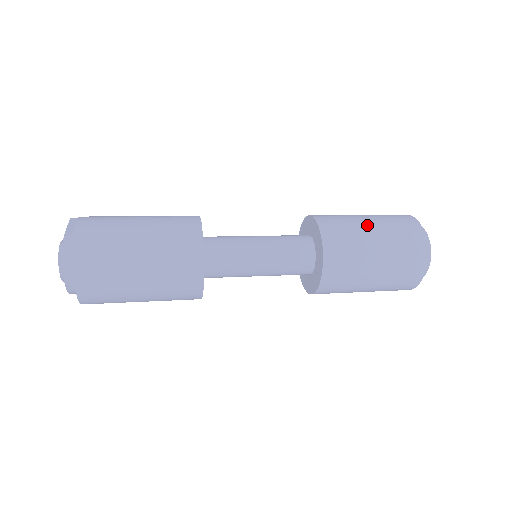
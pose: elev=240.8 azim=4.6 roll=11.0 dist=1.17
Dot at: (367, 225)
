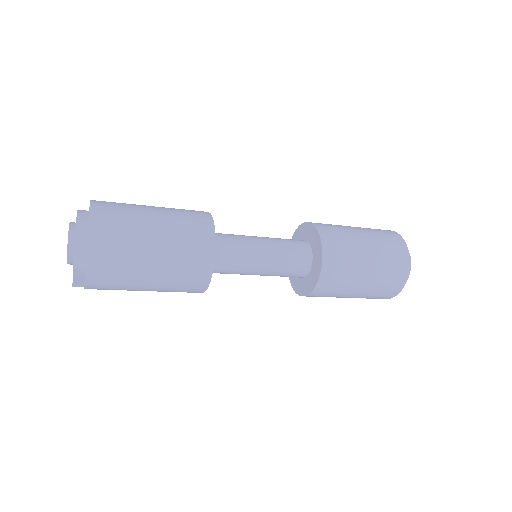
Dot at: occluded
